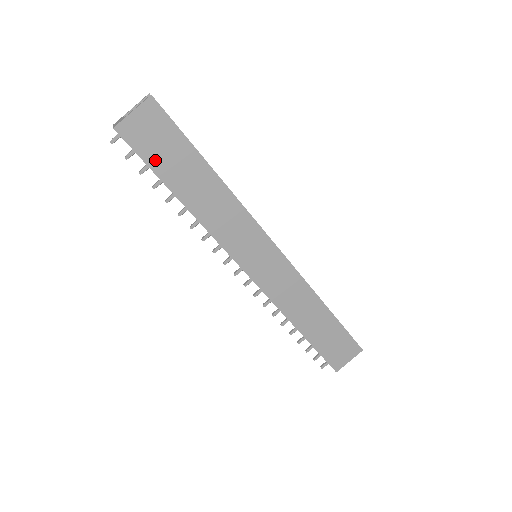
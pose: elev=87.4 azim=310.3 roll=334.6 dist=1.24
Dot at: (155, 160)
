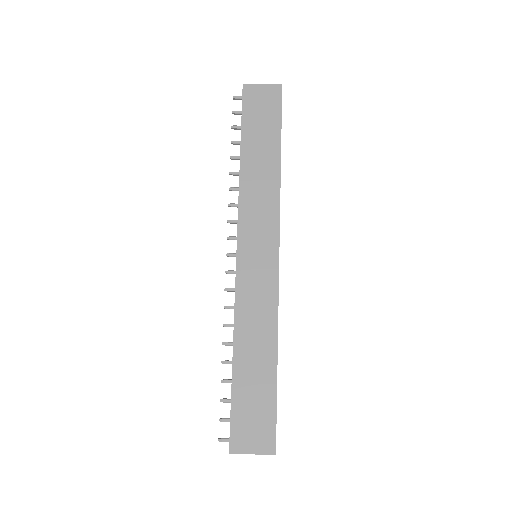
Dot at: (249, 120)
